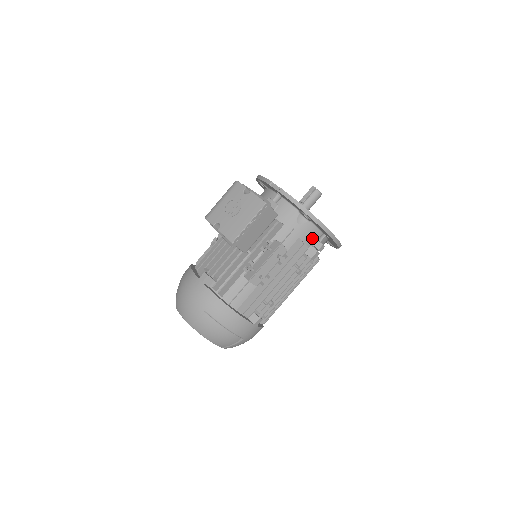
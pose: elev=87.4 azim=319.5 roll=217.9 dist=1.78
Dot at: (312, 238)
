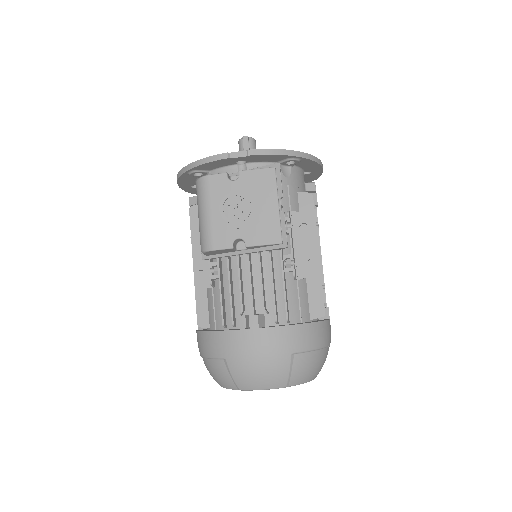
Dot at: (303, 184)
